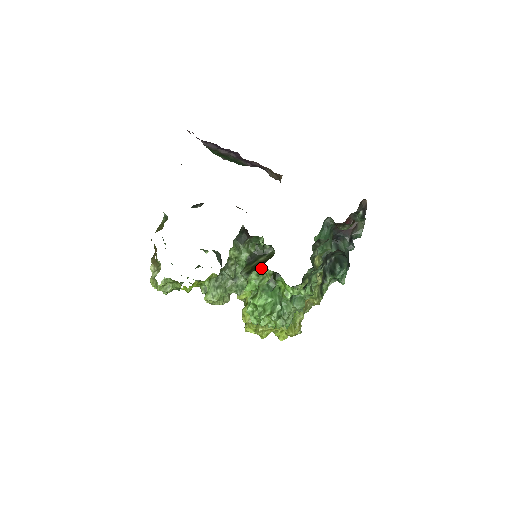
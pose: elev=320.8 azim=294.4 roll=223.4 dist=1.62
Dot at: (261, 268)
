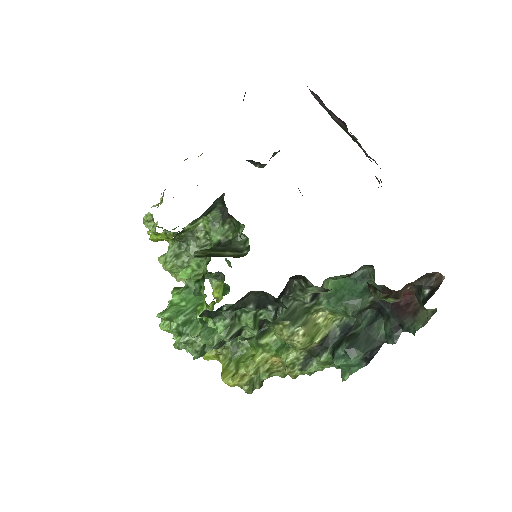
Dot at: (205, 259)
